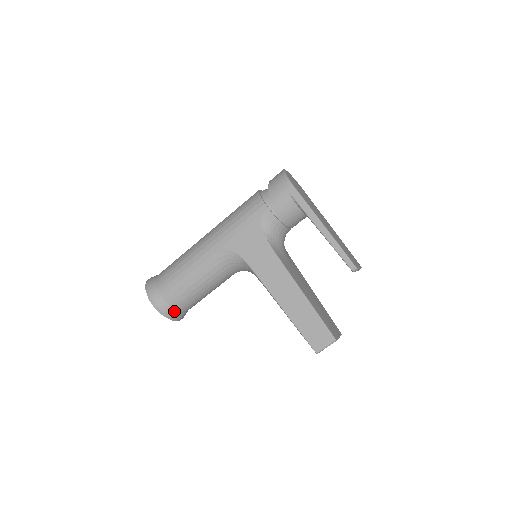
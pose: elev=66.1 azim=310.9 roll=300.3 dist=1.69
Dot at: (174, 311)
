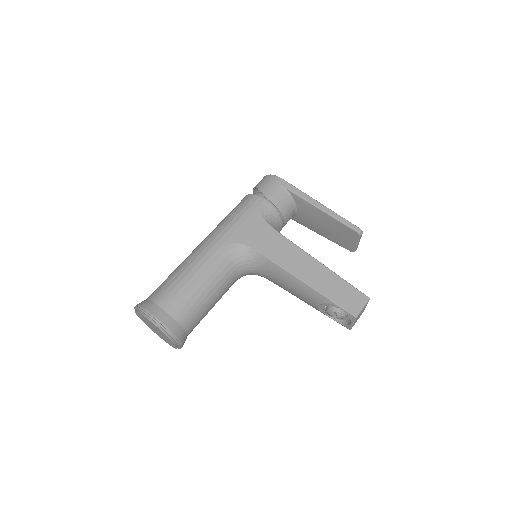
Dot at: (178, 327)
